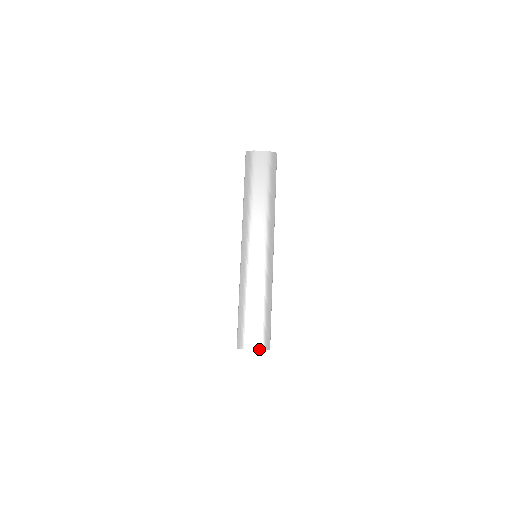
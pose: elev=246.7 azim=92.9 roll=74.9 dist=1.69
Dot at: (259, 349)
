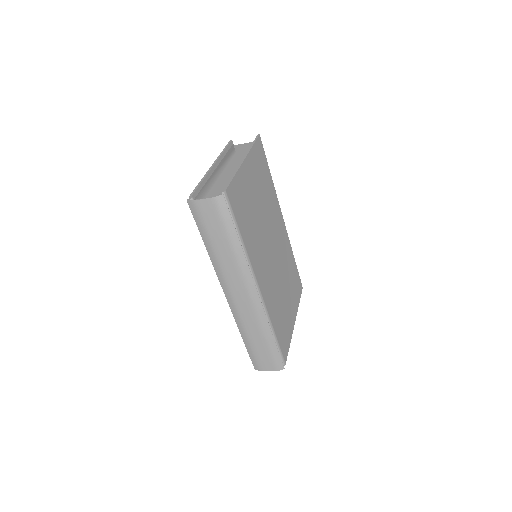
Dot at: occluded
